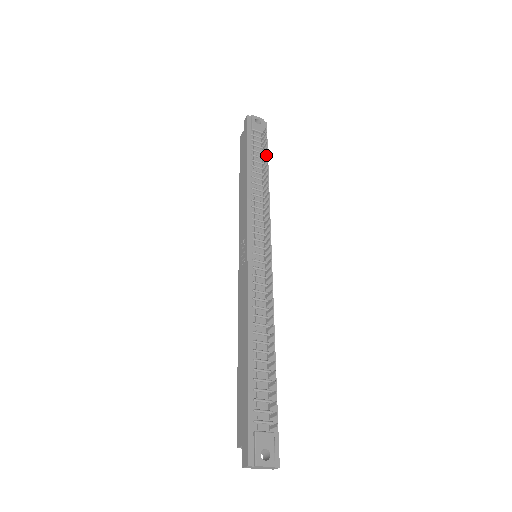
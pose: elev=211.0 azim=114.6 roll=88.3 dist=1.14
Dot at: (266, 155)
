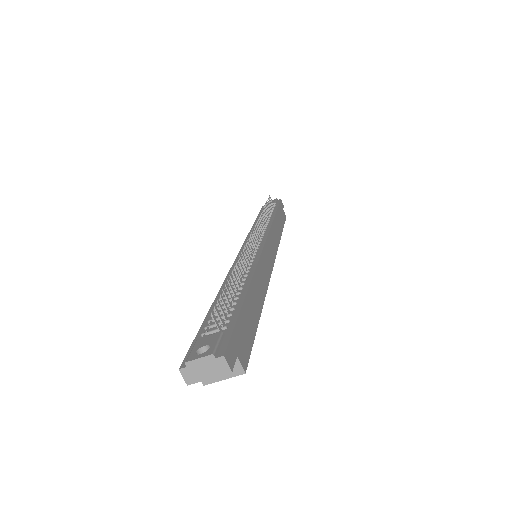
Dot at: occluded
